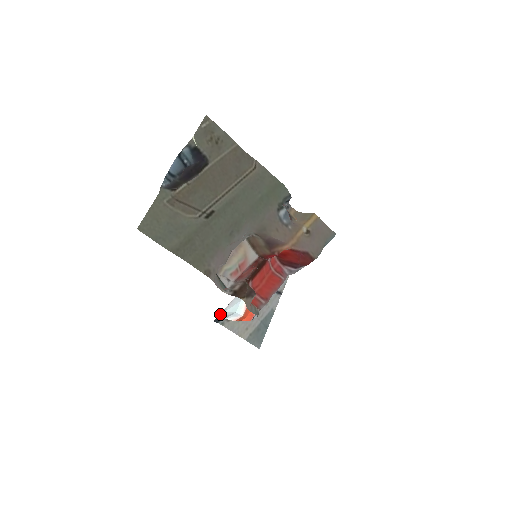
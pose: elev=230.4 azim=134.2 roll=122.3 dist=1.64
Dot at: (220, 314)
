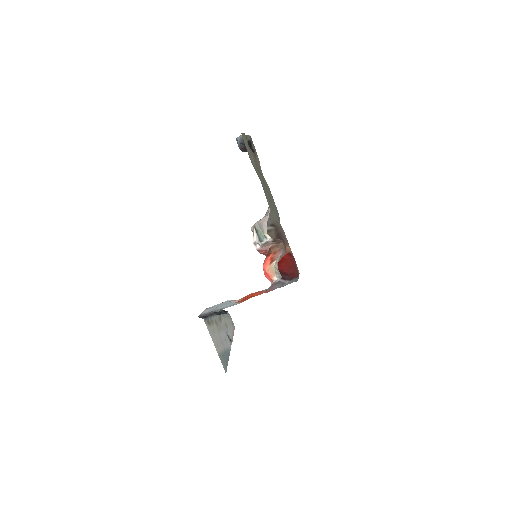
Dot at: (205, 311)
